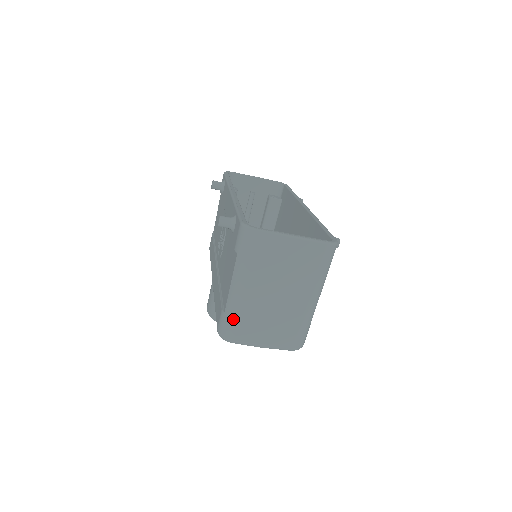
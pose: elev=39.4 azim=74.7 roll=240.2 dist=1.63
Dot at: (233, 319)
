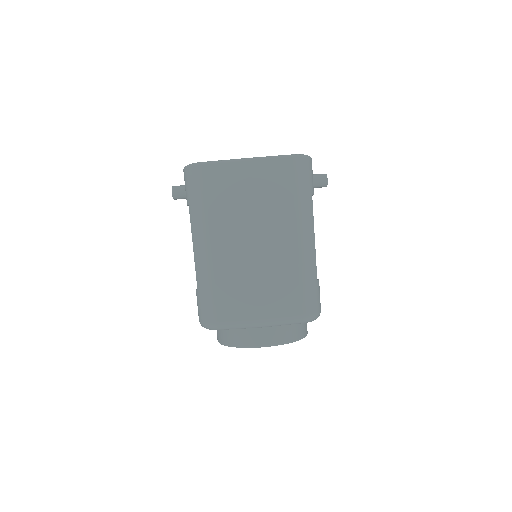
Dot at: (208, 292)
